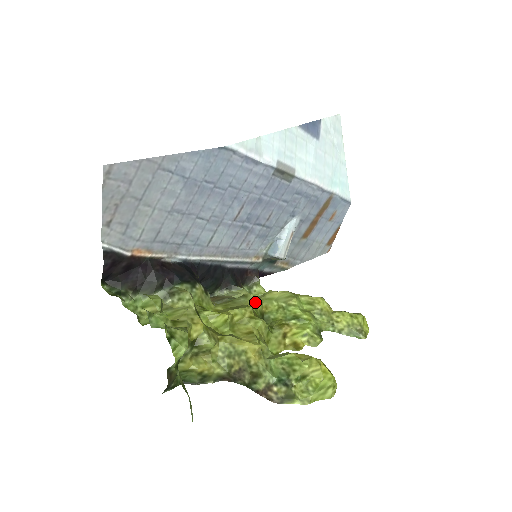
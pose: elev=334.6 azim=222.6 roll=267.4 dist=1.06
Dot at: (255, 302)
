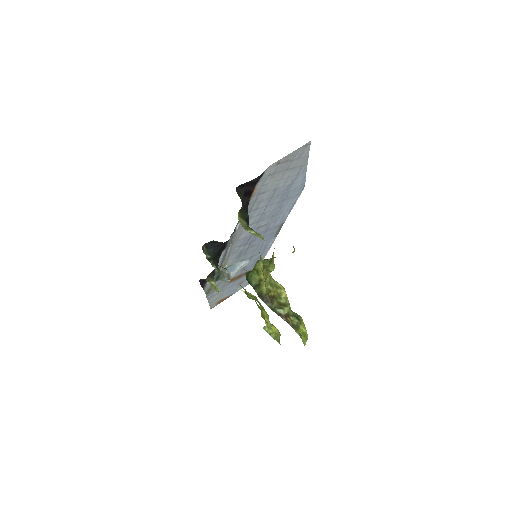
Dot at: occluded
